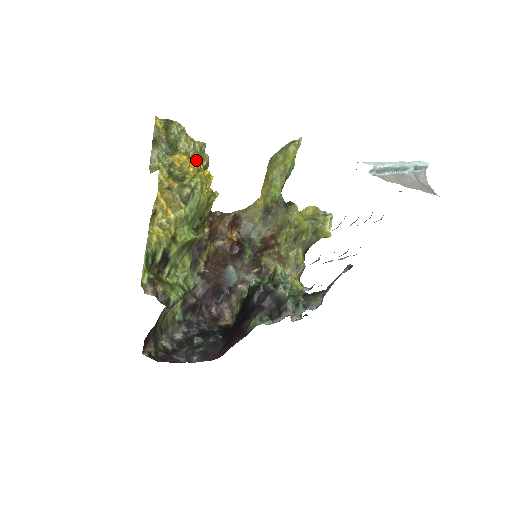
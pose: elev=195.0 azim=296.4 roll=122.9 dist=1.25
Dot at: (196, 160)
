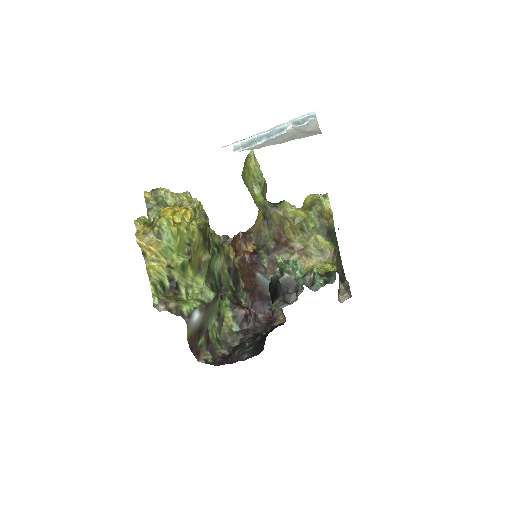
Dot at: (174, 206)
